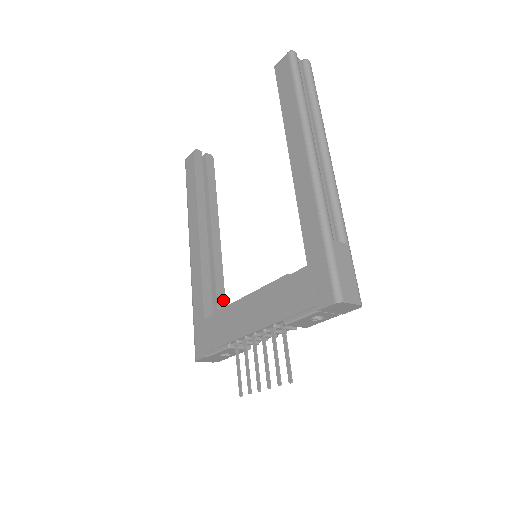
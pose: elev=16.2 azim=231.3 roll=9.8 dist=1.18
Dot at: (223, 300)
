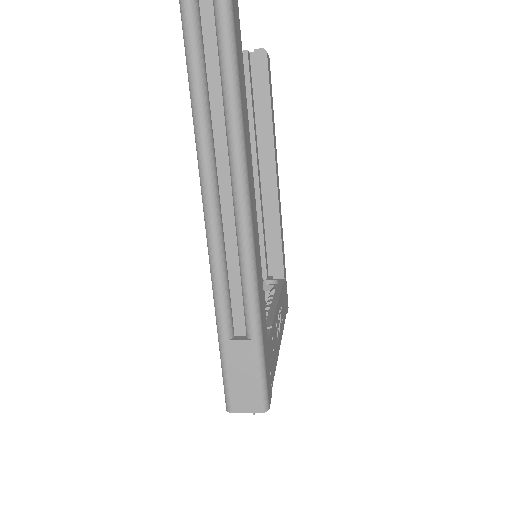
Dot at: (280, 256)
